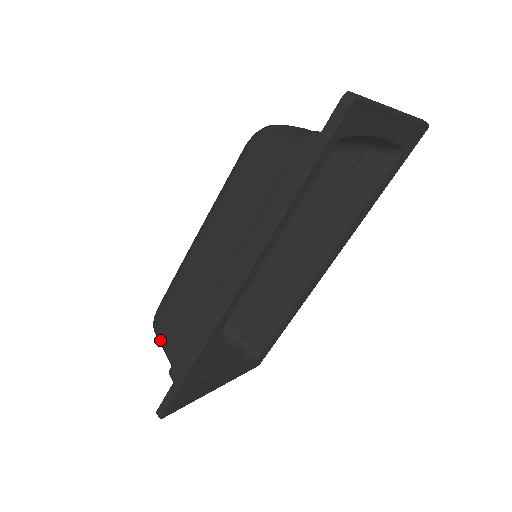
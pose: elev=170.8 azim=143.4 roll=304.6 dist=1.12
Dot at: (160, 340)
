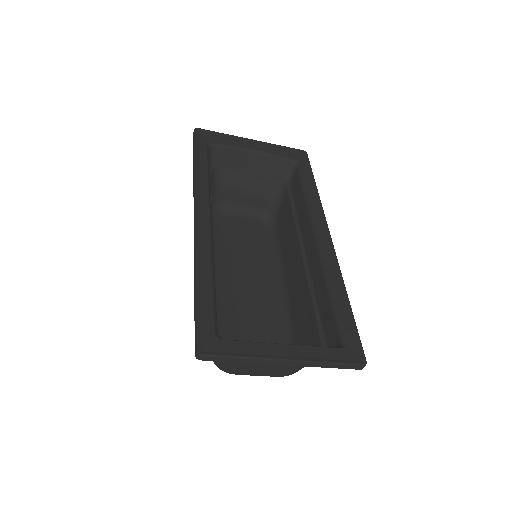
Dot at: occluded
